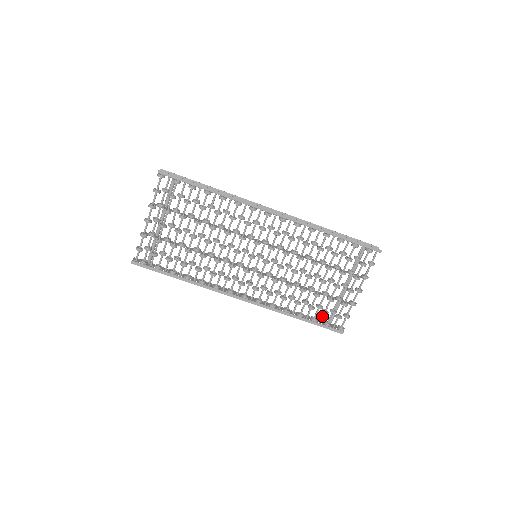
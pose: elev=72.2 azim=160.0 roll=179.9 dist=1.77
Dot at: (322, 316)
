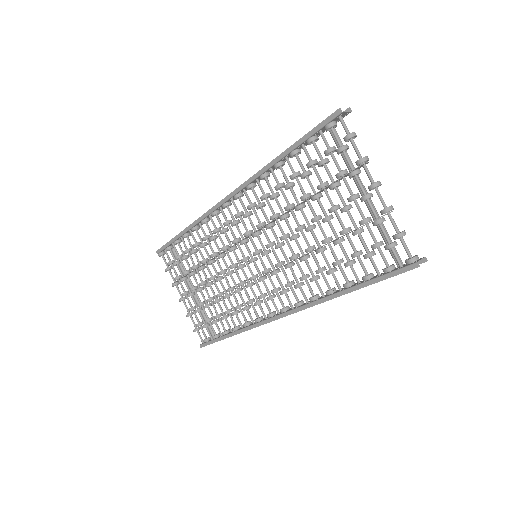
Dot at: occluded
